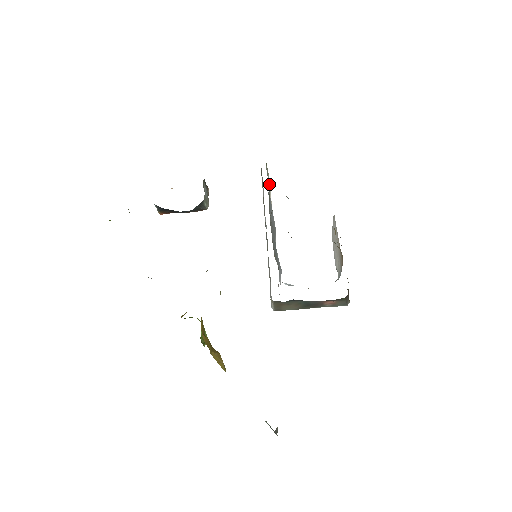
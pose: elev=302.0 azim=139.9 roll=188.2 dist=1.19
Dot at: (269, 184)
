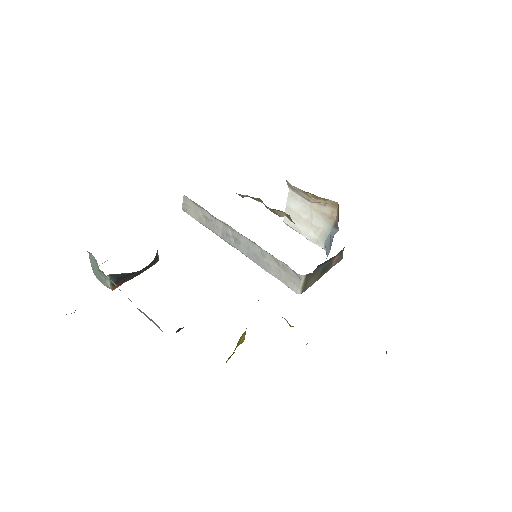
Dot at: occluded
